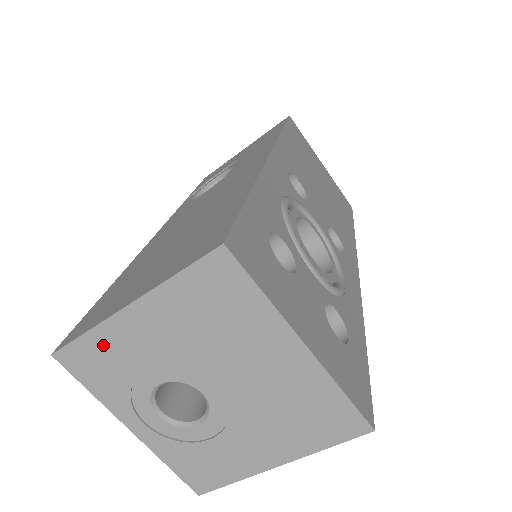
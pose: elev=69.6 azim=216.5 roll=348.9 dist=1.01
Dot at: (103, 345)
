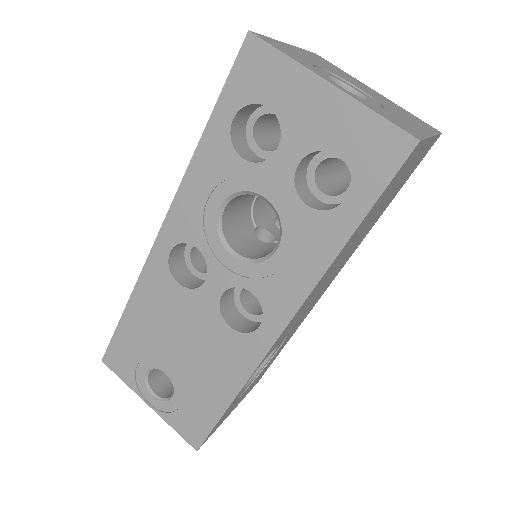
Dot at: (282, 46)
